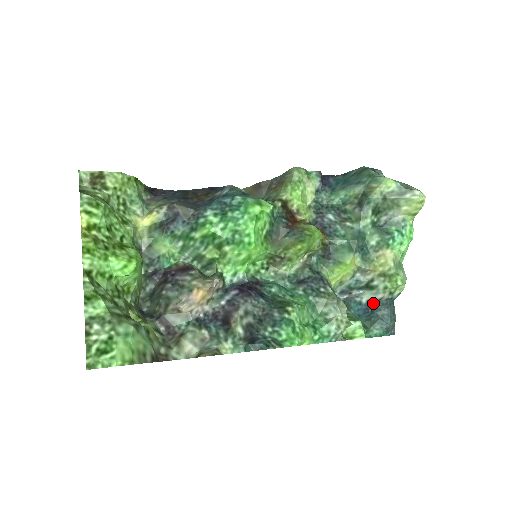
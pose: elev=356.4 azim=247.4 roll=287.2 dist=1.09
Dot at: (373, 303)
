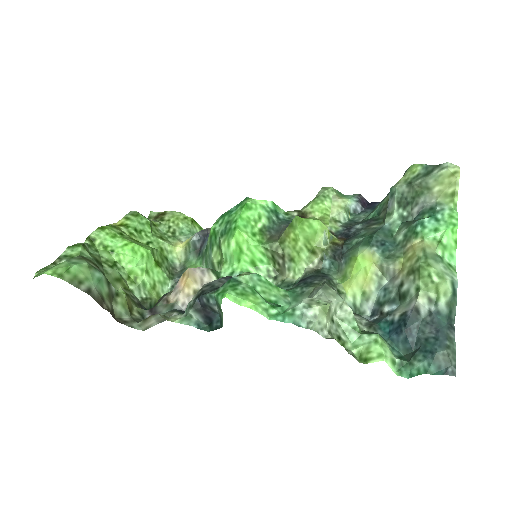
Dot at: (406, 317)
